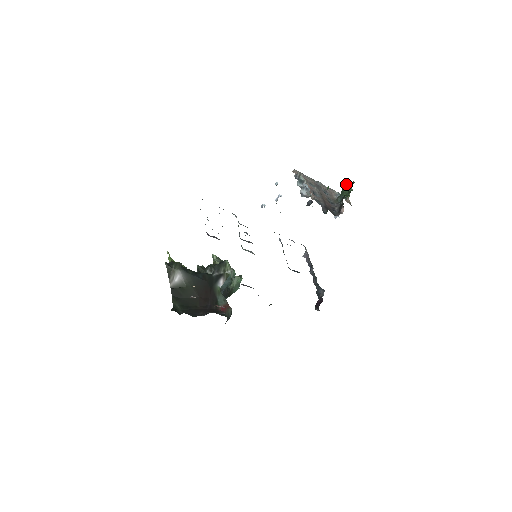
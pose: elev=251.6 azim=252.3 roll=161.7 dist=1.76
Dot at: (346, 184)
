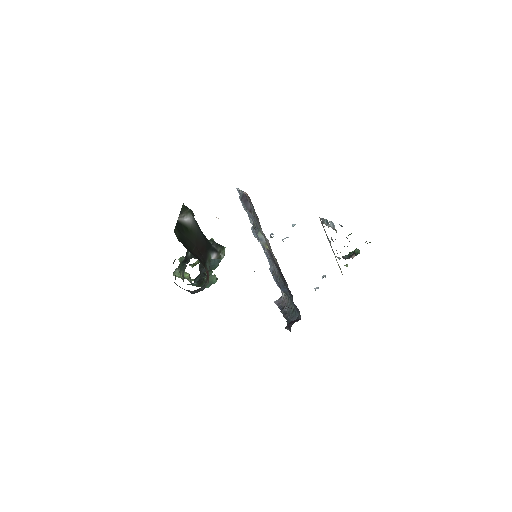
Dot at: (356, 249)
